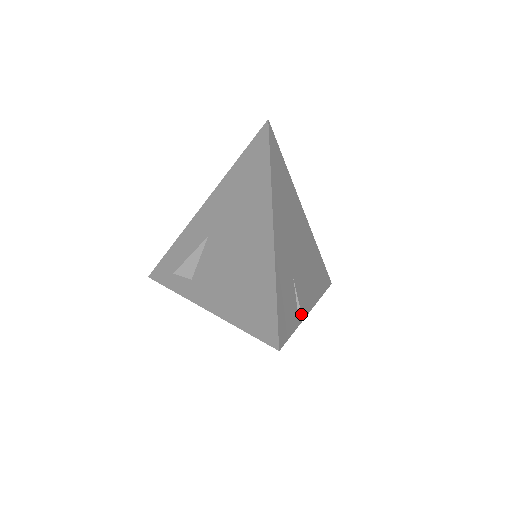
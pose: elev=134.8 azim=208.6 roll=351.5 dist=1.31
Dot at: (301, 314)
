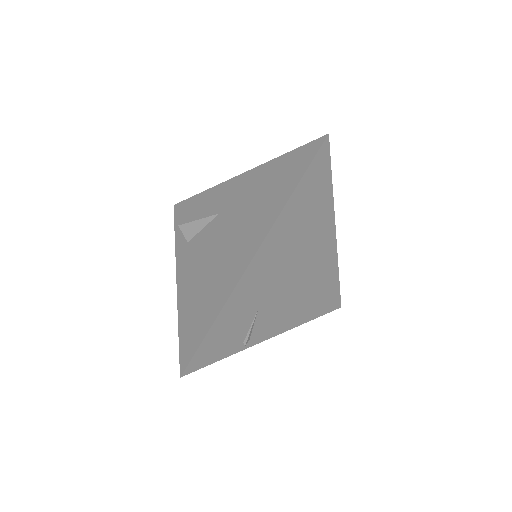
Dot at: (245, 344)
